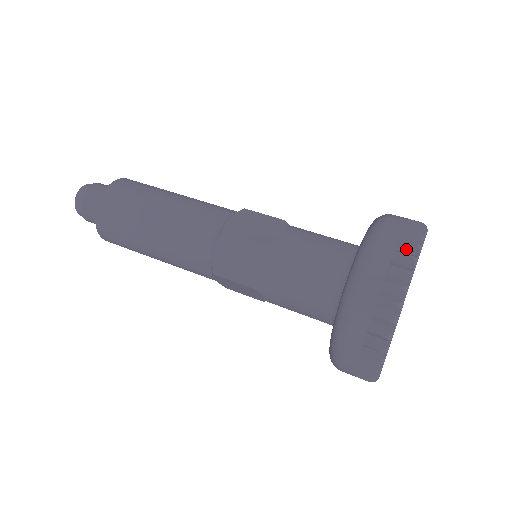
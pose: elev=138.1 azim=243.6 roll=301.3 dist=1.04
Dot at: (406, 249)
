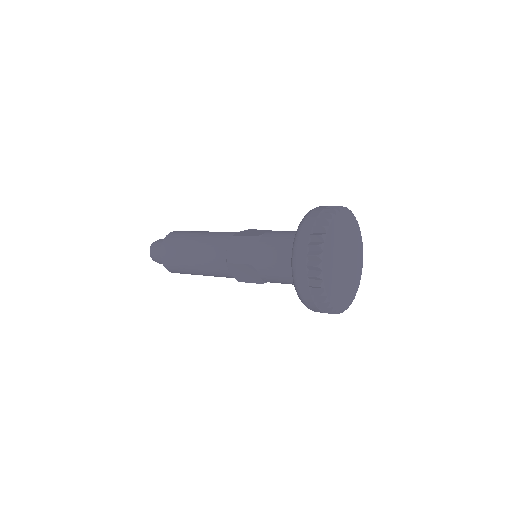
Dot at: occluded
